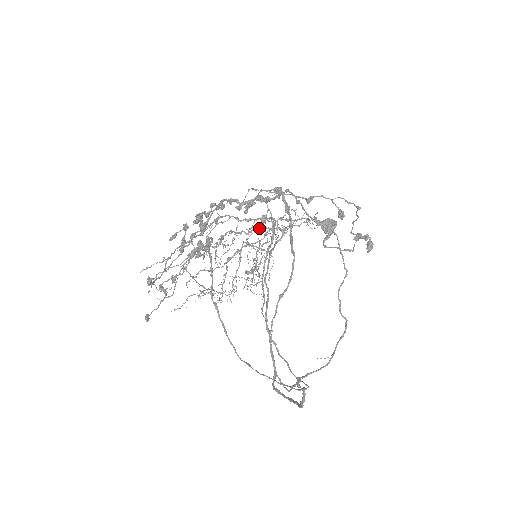
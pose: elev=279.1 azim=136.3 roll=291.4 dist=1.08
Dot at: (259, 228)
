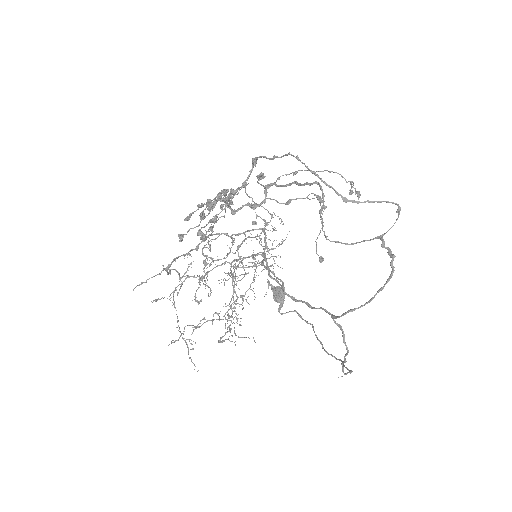
Dot at: occluded
